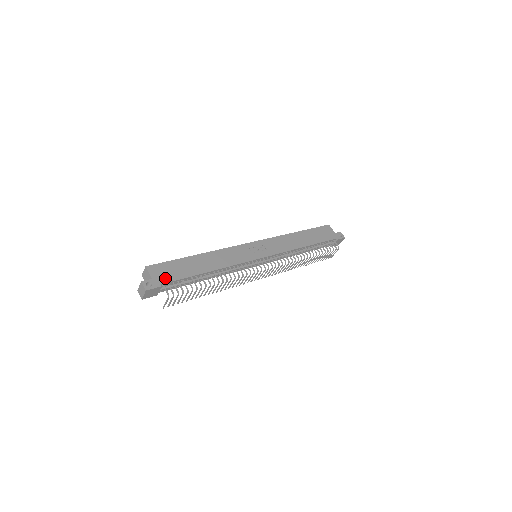
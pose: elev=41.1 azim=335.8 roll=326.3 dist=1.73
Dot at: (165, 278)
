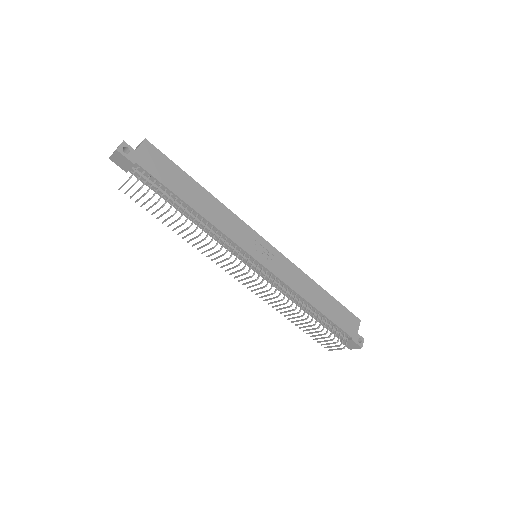
Dot at: (147, 164)
